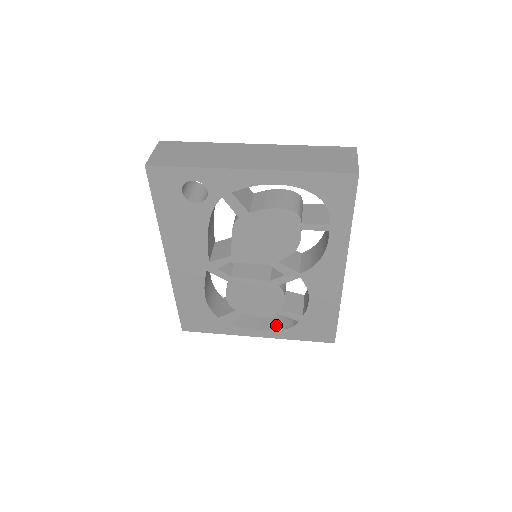
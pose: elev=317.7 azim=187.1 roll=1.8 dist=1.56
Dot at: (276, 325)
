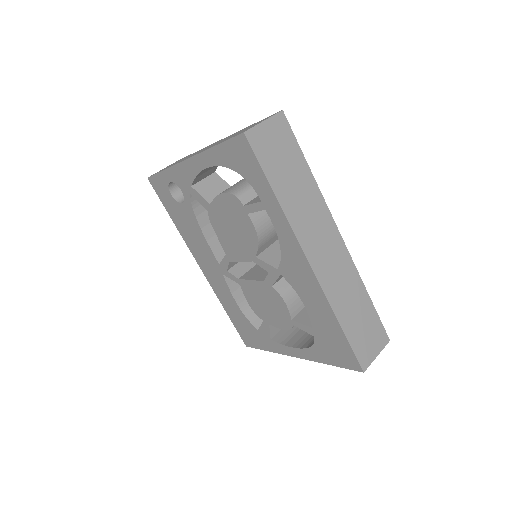
Dot at: (308, 343)
